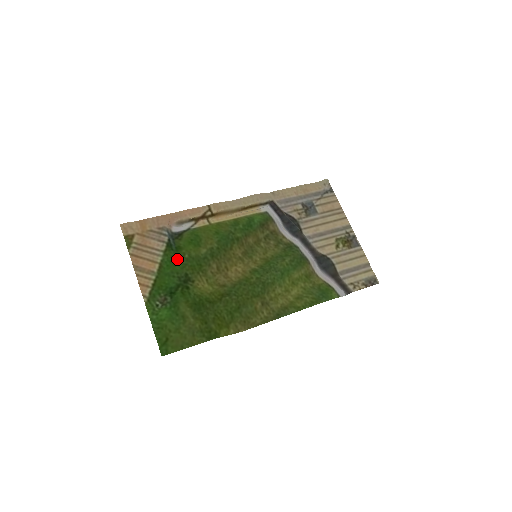
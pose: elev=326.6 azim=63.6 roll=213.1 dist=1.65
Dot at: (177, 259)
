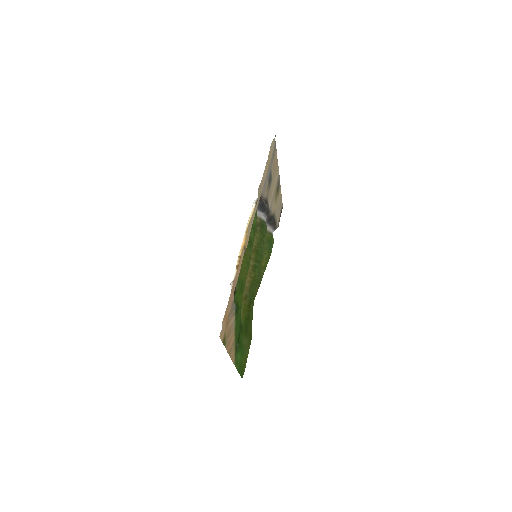
Dot at: (239, 315)
